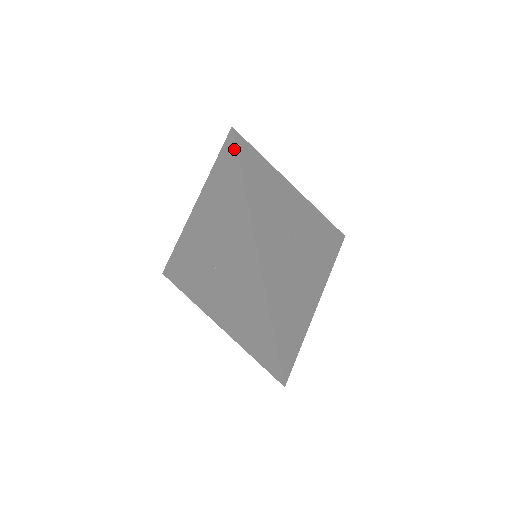
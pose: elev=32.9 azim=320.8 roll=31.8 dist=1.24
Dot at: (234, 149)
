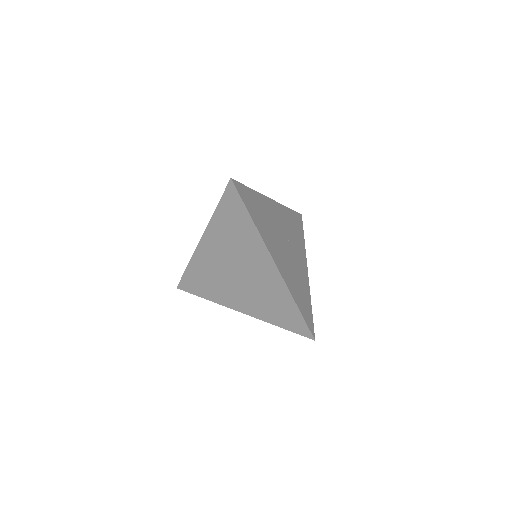
Dot at: occluded
